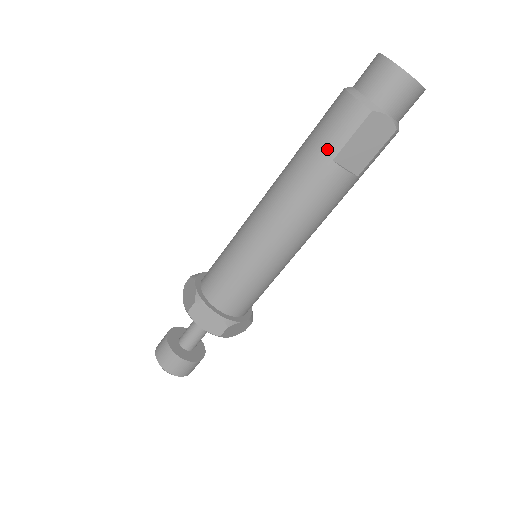
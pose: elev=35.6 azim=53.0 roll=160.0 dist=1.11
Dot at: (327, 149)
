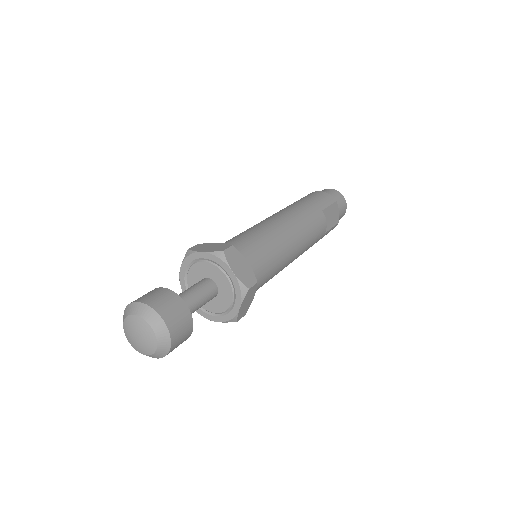
Dot at: (318, 204)
